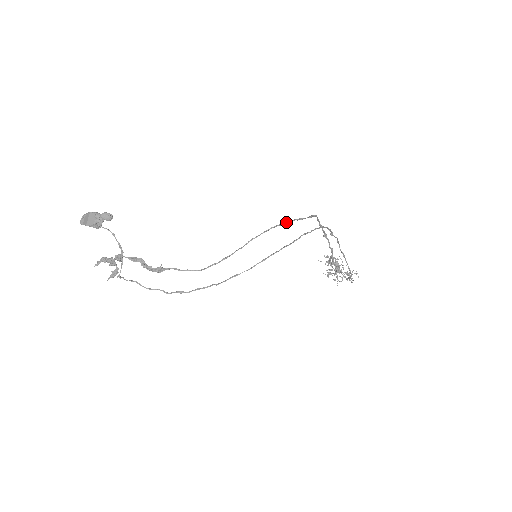
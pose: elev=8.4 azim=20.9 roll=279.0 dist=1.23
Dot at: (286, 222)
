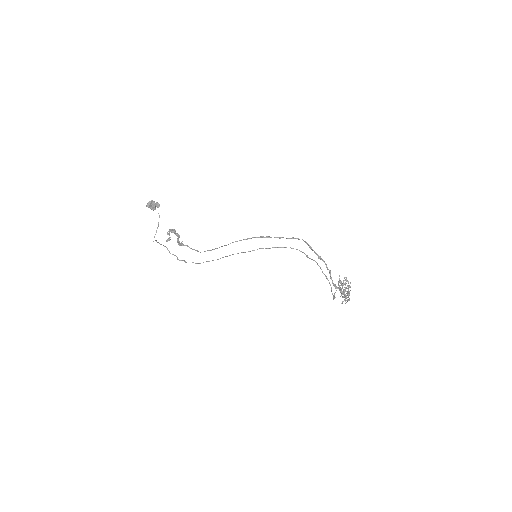
Dot at: (264, 237)
